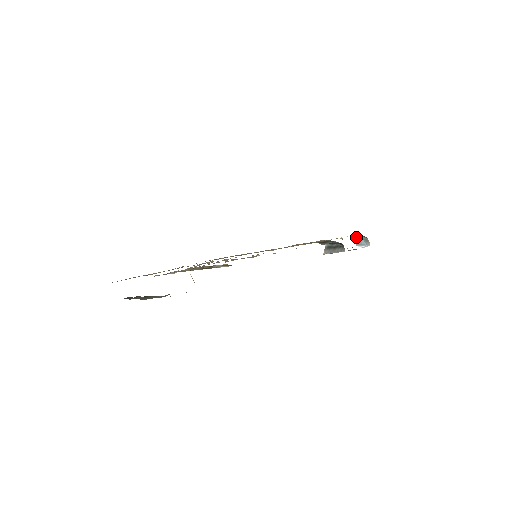
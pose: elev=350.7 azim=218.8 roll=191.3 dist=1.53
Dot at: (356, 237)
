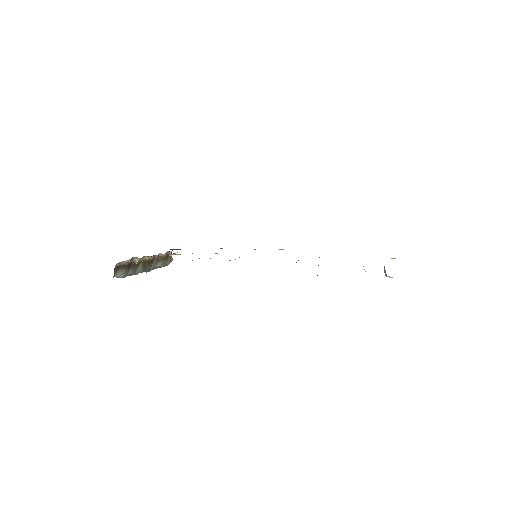
Dot at: occluded
